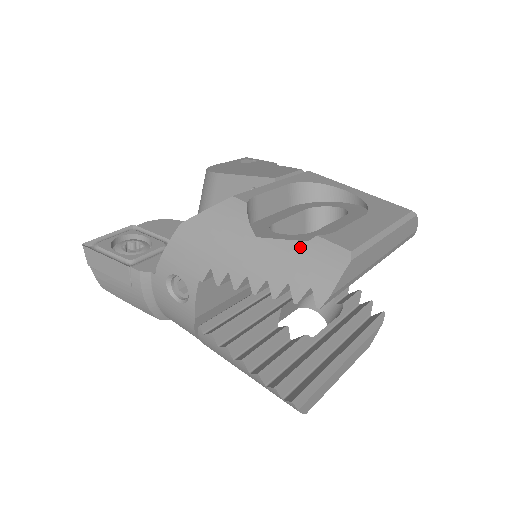
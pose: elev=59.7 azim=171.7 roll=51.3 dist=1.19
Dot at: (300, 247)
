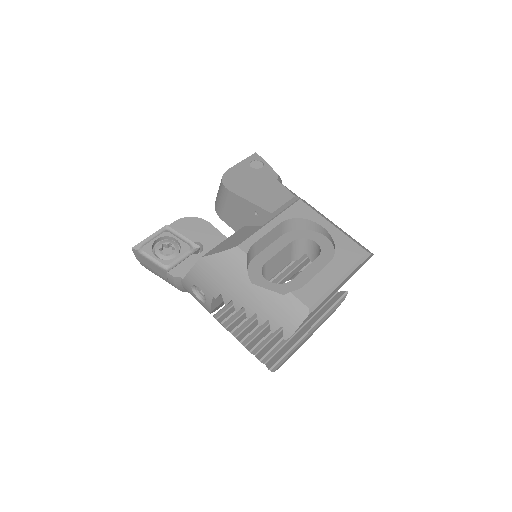
Dot at: (278, 298)
